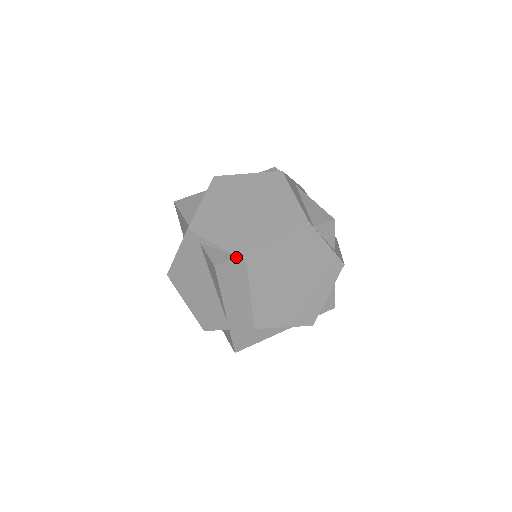
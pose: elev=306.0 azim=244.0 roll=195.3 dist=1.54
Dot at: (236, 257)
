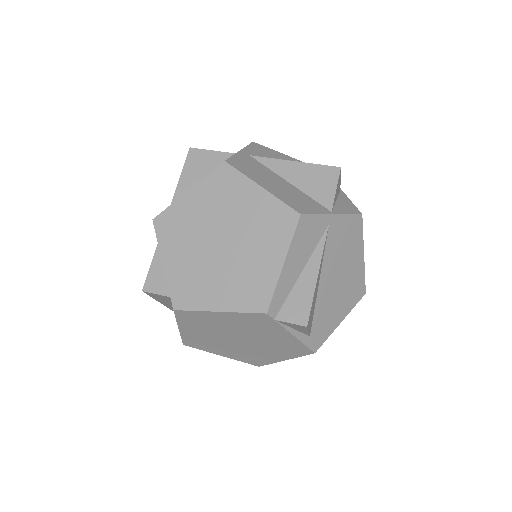
Dot at: (168, 296)
